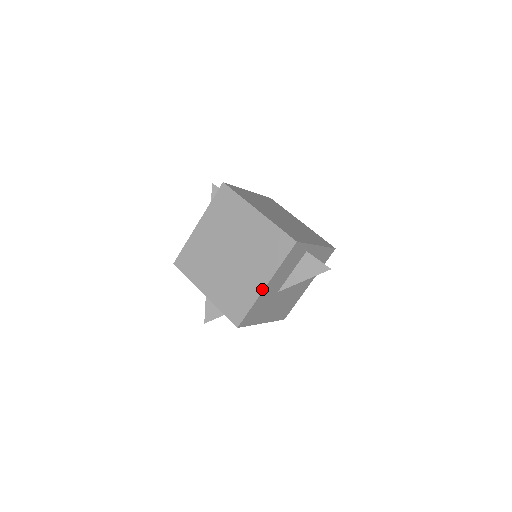
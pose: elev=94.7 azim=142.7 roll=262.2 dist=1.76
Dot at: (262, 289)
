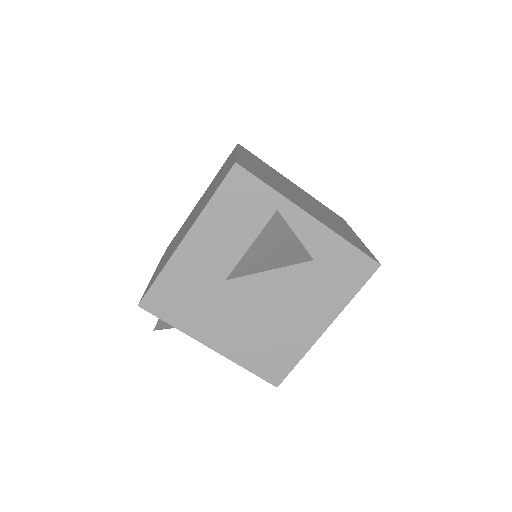
Dot at: (179, 243)
